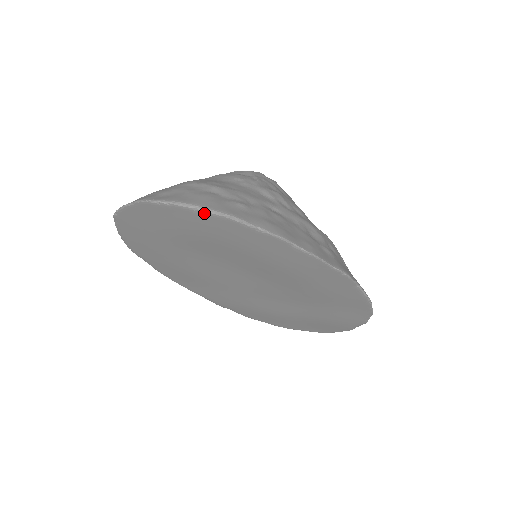
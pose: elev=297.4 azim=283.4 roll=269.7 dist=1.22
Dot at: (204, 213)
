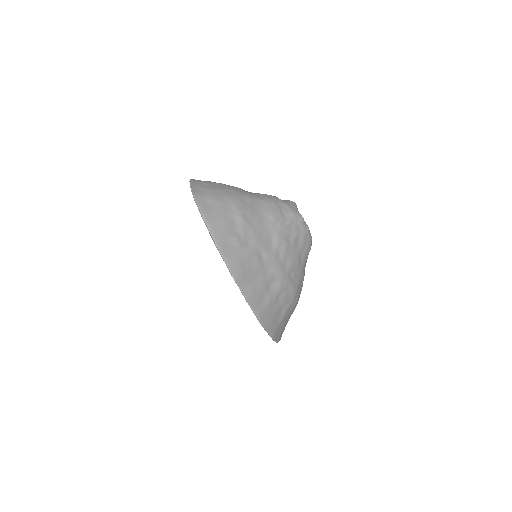
Dot at: (209, 233)
